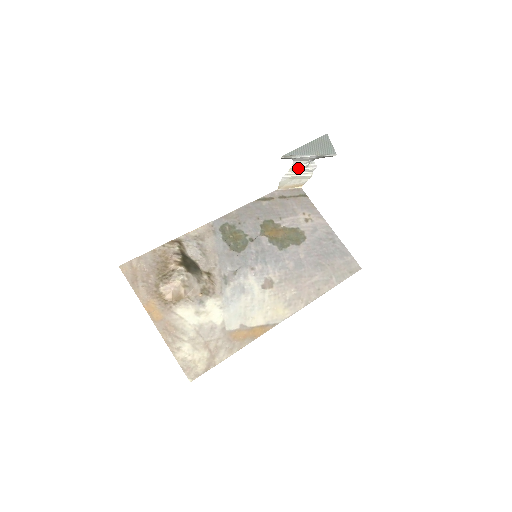
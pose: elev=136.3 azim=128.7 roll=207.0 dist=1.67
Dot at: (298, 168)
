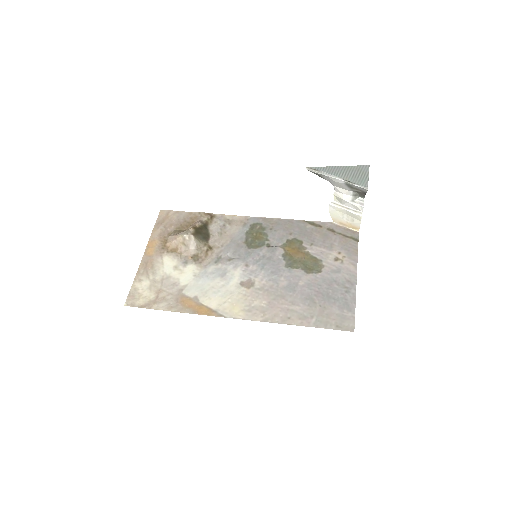
Dot at: (340, 197)
